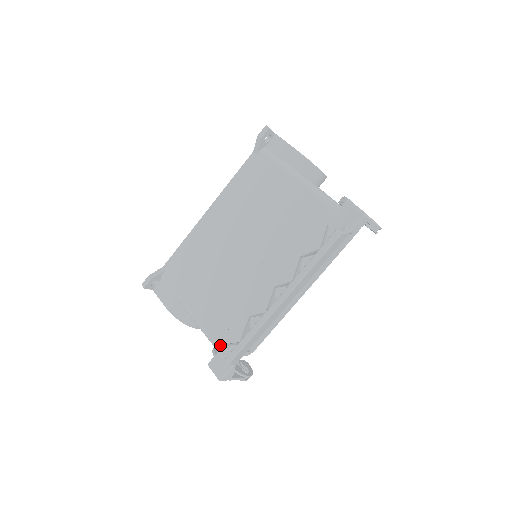
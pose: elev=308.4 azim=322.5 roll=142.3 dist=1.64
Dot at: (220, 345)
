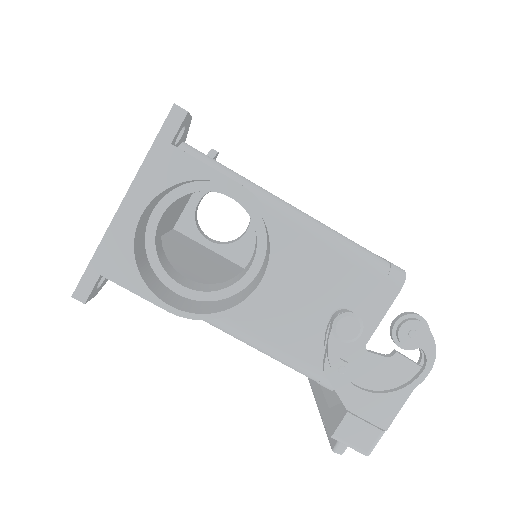
Dot at: occluded
